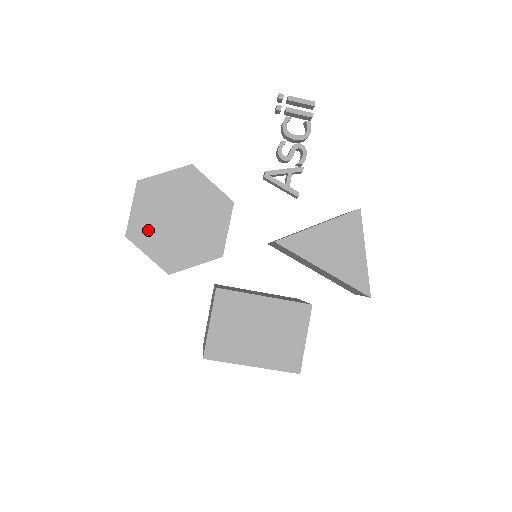
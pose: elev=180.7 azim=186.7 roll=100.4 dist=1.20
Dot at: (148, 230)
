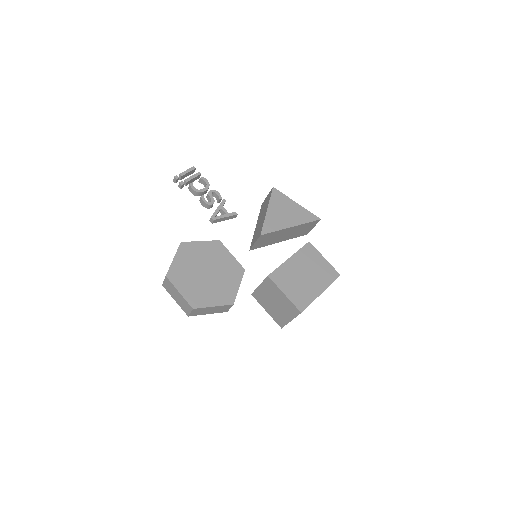
Dot at: (199, 294)
